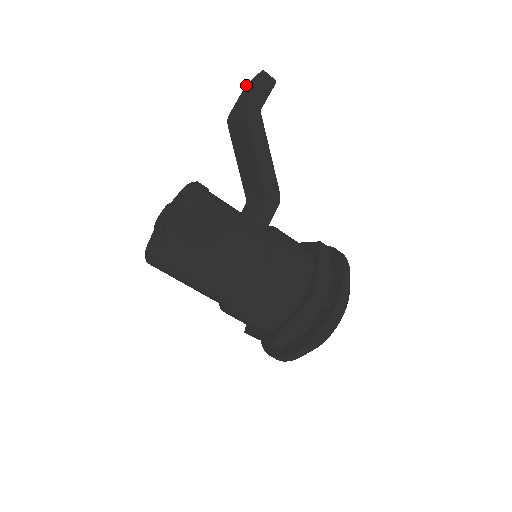
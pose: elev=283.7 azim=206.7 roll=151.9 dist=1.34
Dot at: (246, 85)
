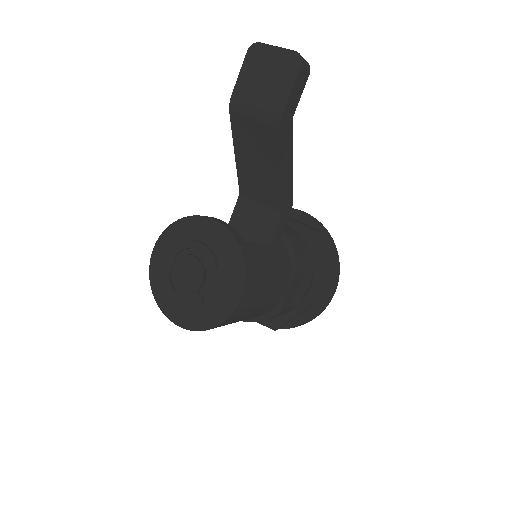
Dot at: (253, 46)
